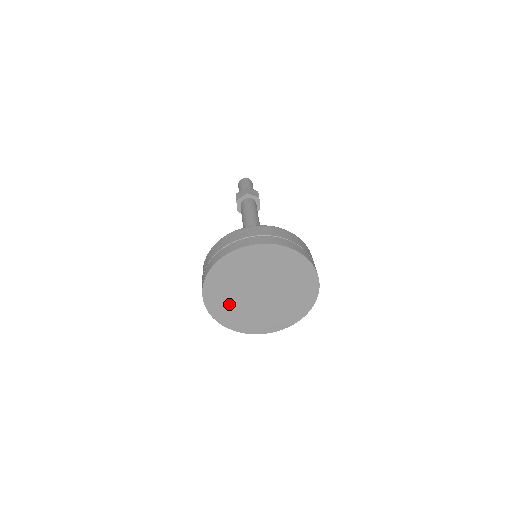
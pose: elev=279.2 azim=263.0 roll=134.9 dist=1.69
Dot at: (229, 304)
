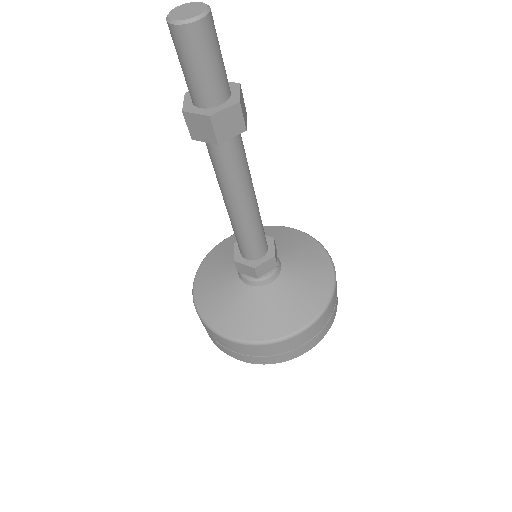
Dot at: occluded
